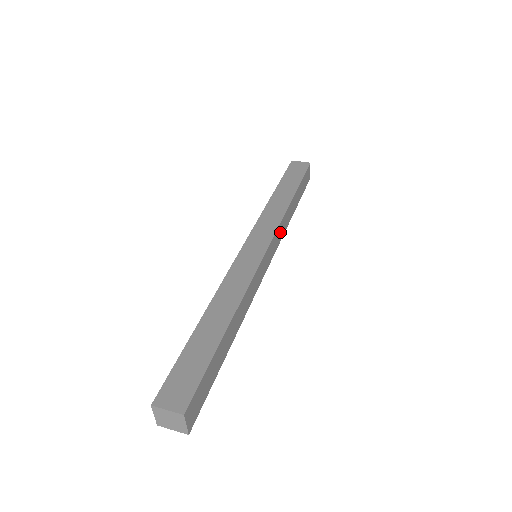
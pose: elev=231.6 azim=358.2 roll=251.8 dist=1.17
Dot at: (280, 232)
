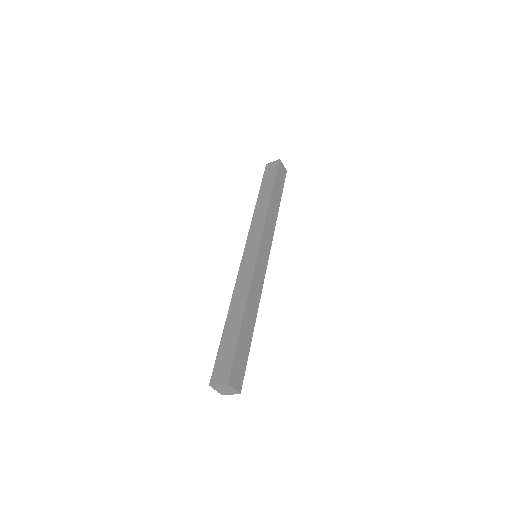
Dot at: occluded
